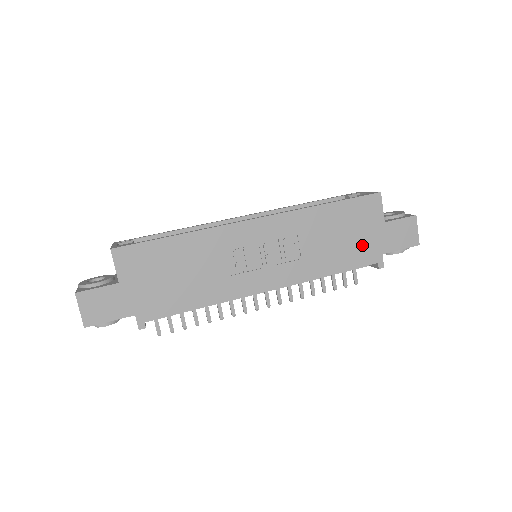
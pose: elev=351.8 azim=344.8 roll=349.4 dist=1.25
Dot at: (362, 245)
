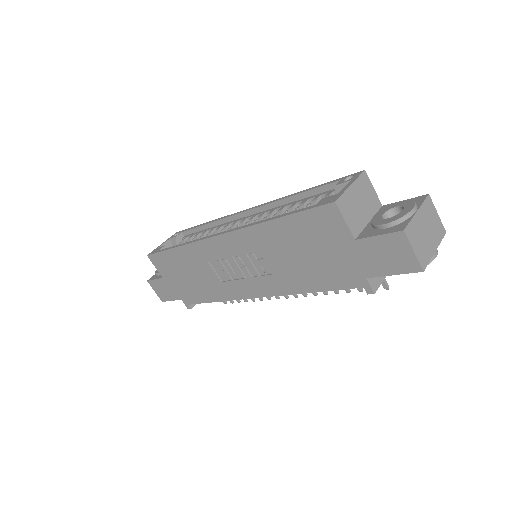
Dot at: (334, 265)
